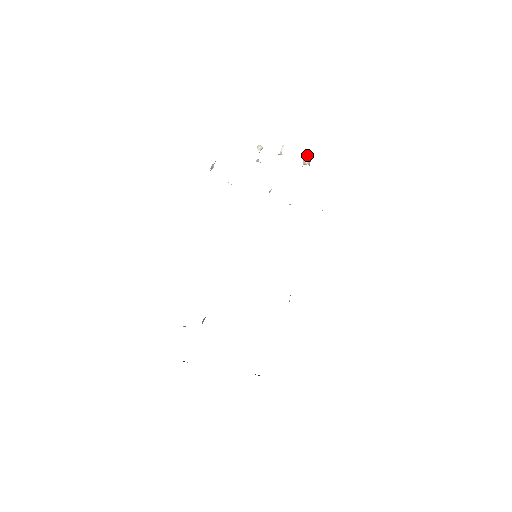
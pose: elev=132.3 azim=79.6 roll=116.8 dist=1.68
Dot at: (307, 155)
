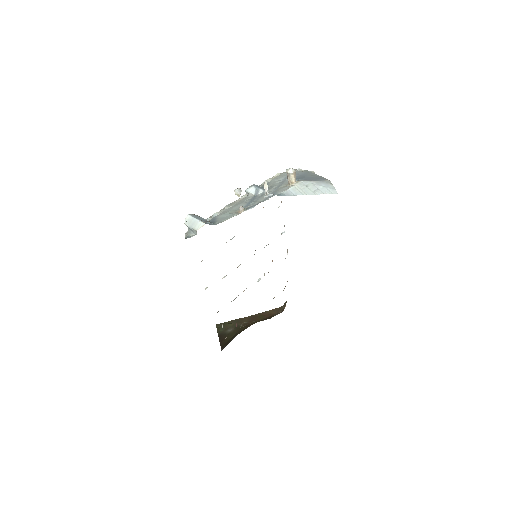
Dot at: (292, 173)
